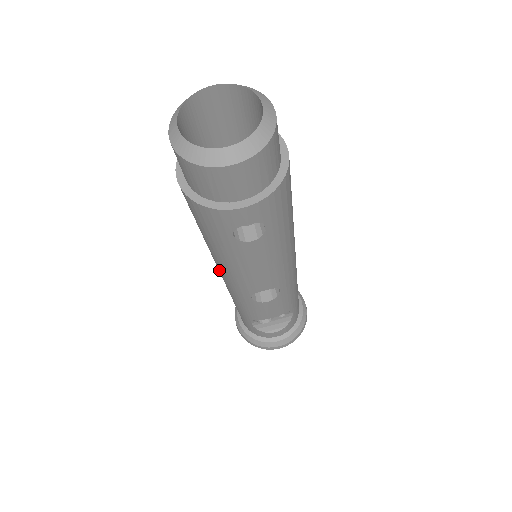
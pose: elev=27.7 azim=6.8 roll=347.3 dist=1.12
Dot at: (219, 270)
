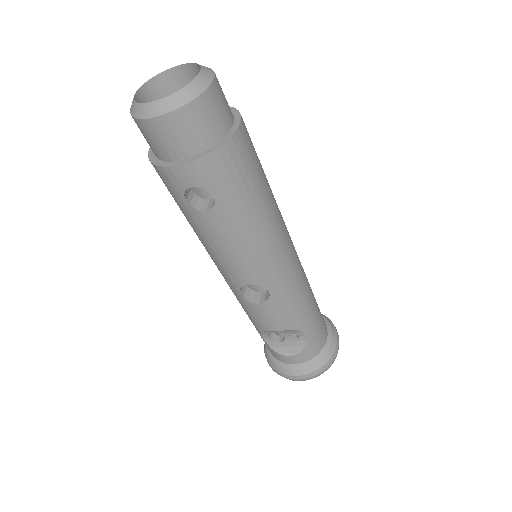
Dot at: occluded
